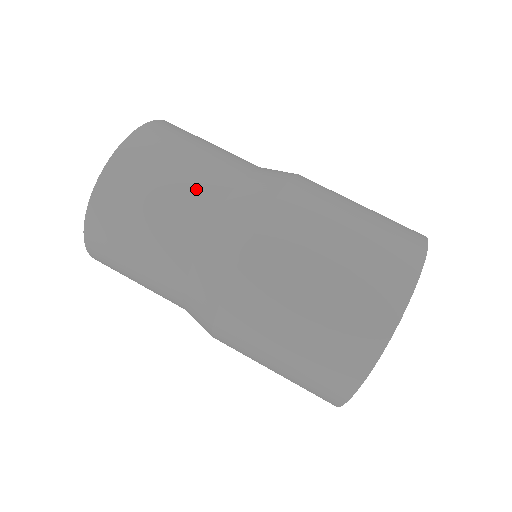
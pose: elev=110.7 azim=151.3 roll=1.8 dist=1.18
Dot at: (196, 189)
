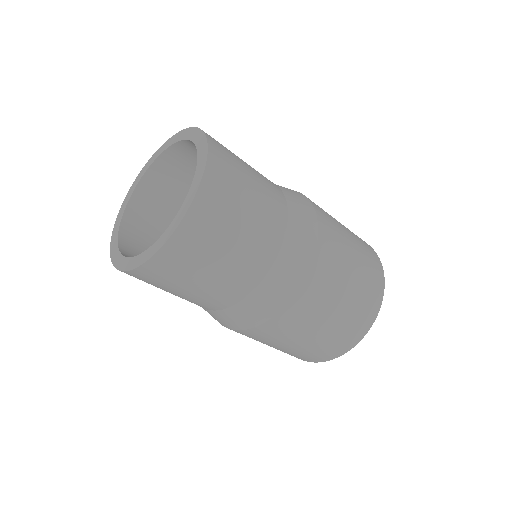
Dot at: (238, 275)
